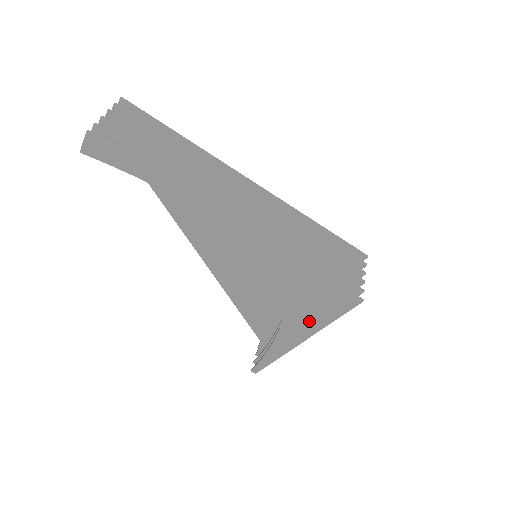
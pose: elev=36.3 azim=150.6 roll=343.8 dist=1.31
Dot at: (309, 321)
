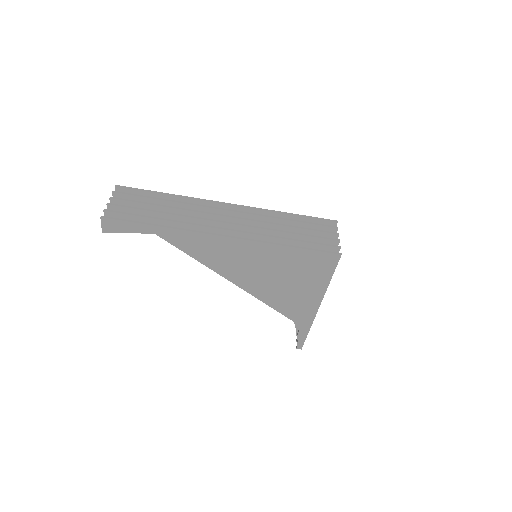
Dot at: (314, 287)
